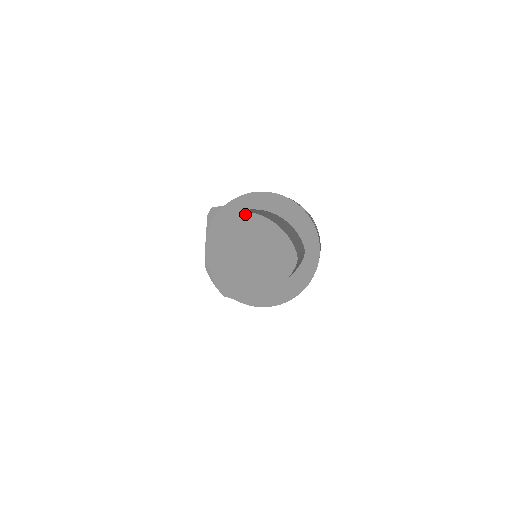
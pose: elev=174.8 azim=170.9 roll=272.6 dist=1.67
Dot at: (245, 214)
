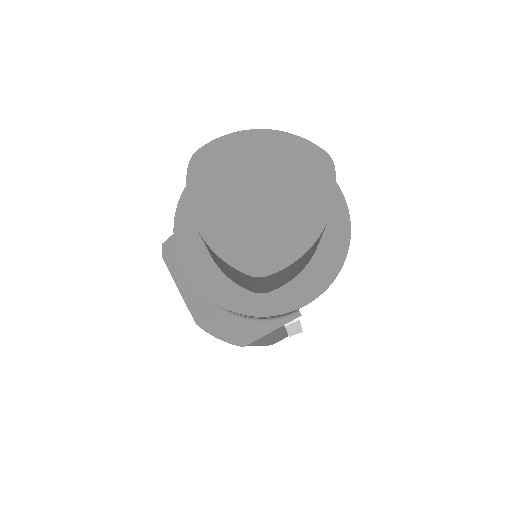
Dot at: (218, 142)
